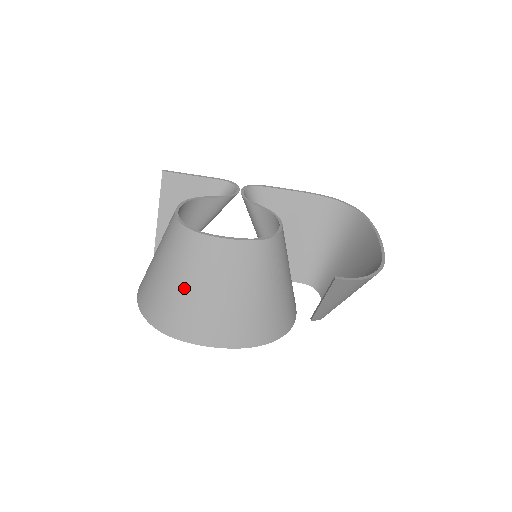
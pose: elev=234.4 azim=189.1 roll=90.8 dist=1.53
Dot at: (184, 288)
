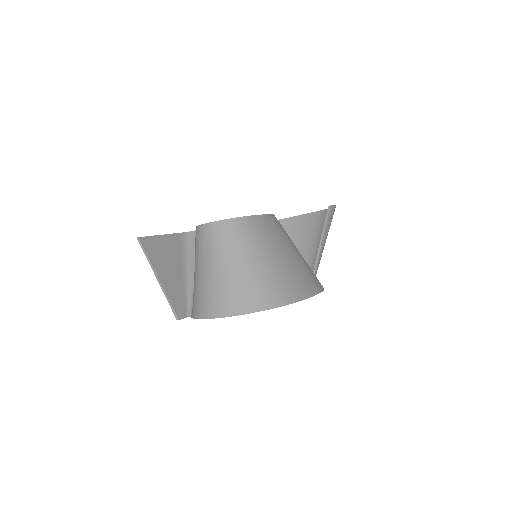
Dot at: (267, 260)
